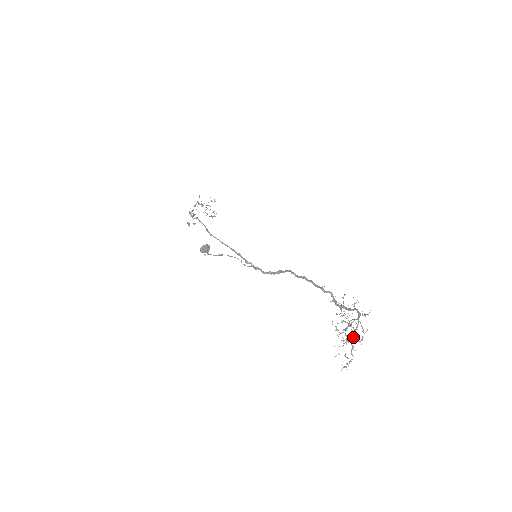
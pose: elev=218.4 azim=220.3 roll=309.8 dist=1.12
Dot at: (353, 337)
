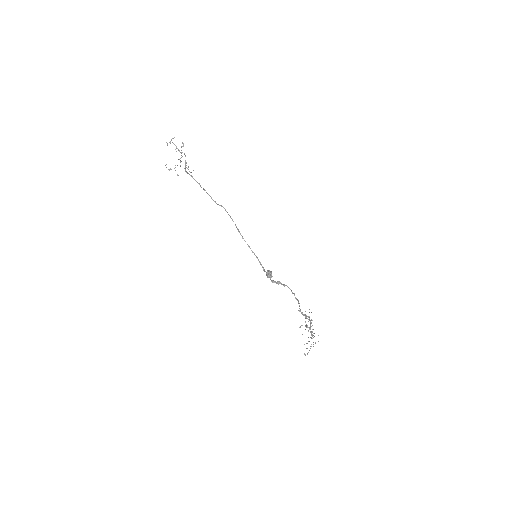
Dot at: occluded
